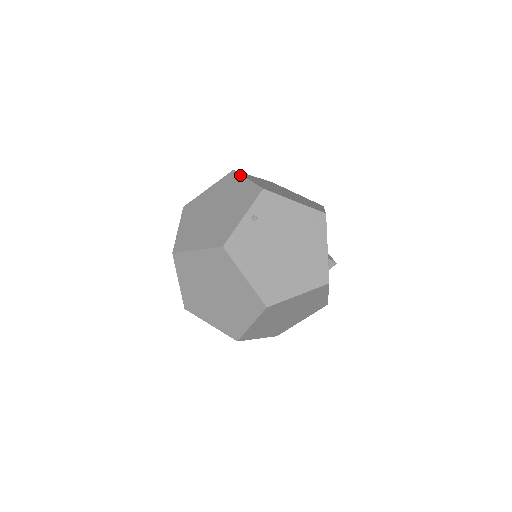
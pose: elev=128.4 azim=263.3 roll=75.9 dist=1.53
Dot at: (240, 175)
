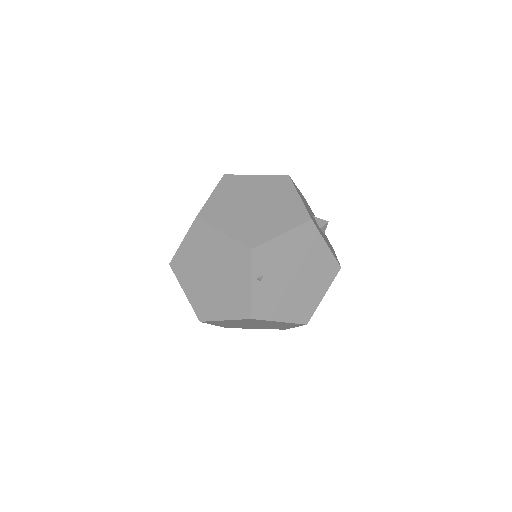
Dot at: (210, 227)
